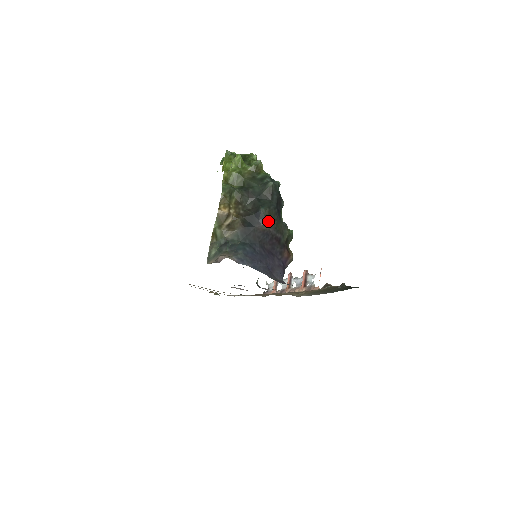
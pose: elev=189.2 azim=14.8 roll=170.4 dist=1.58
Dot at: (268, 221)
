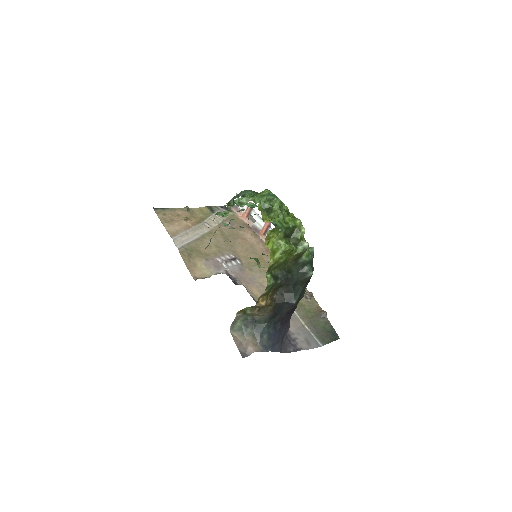
Dot at: occluded
